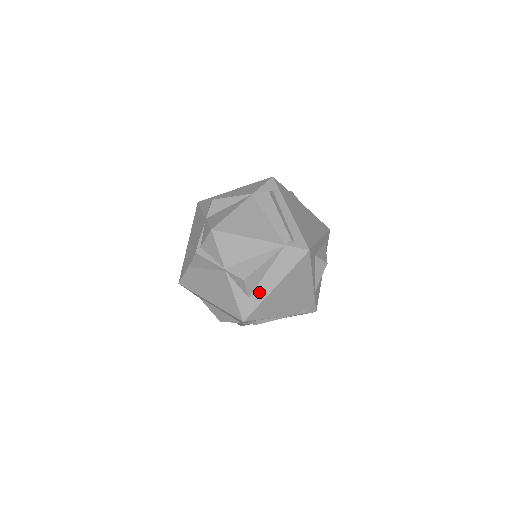
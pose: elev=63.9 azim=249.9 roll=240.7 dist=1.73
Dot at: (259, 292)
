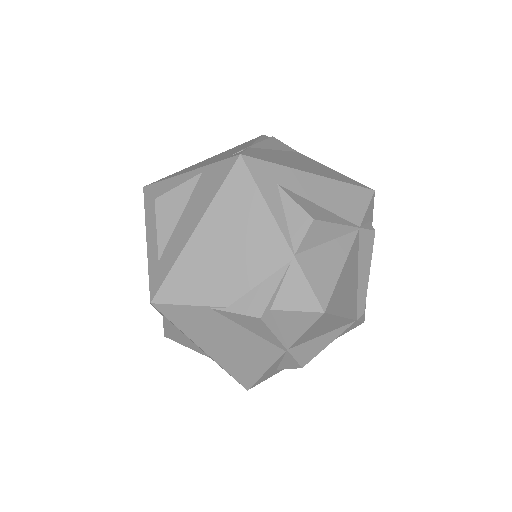
Dot at: occluded
